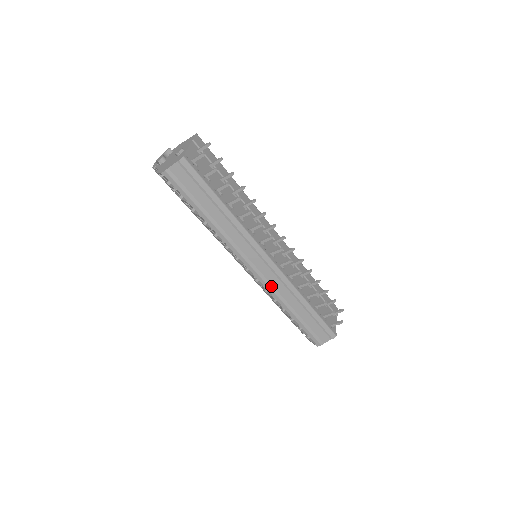
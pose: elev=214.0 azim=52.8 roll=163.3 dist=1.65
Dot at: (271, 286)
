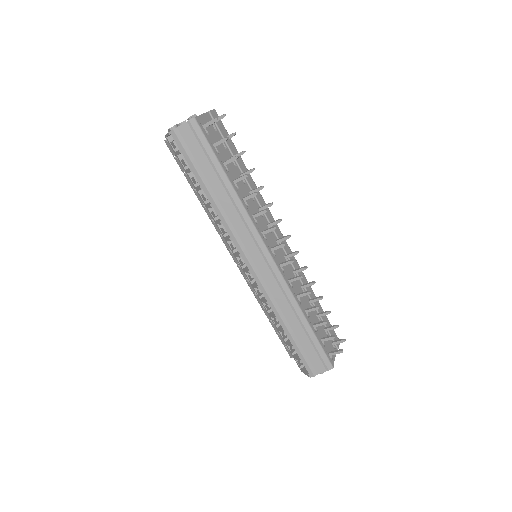
Dot at: (266, 287)
